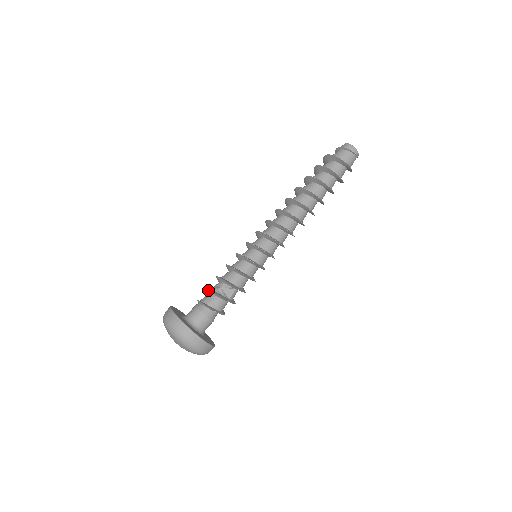
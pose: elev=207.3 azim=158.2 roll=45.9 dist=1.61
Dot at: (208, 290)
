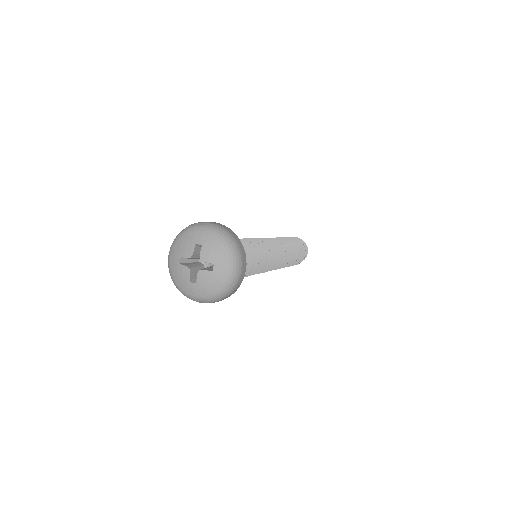
Dot at: occluded
